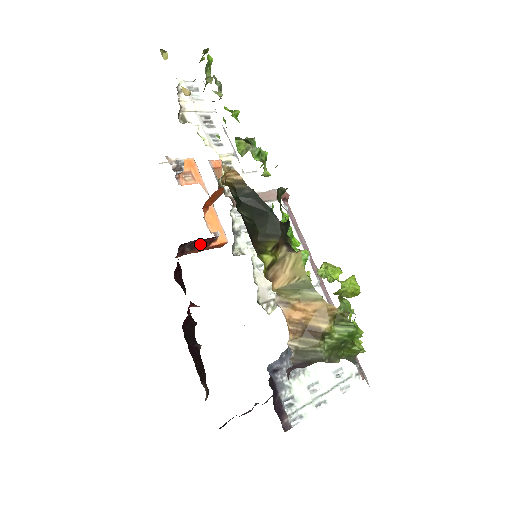
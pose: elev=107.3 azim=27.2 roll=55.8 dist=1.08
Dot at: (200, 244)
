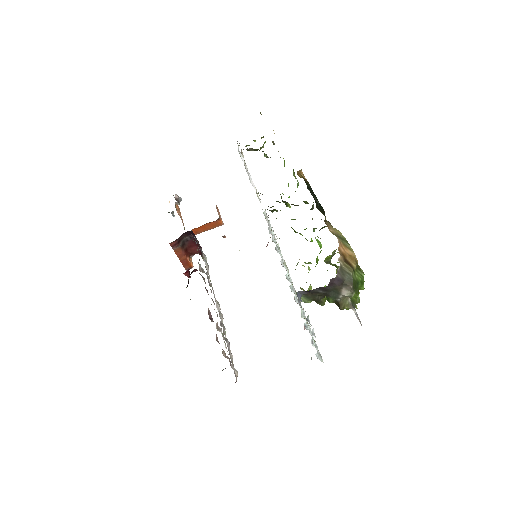
Dot at: (187, 248)
